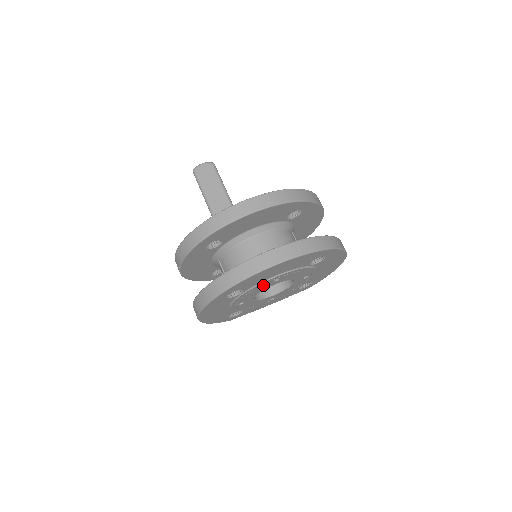
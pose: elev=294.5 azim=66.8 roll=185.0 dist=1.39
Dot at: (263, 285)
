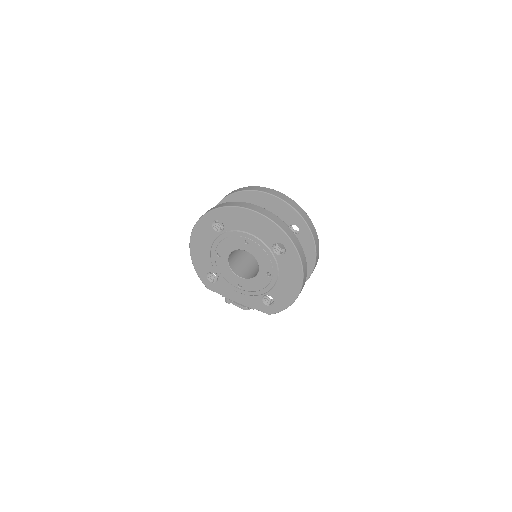
Dot at: (237, 238)
